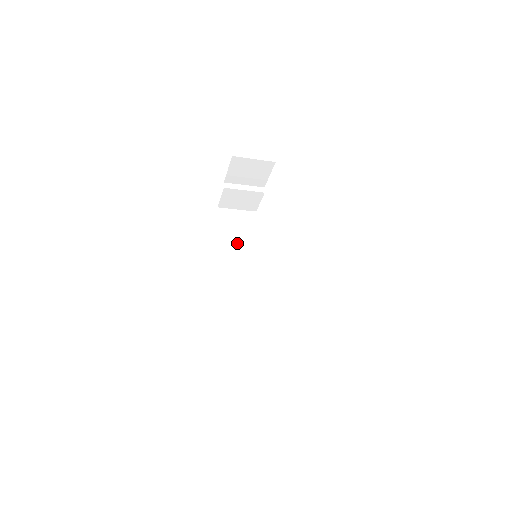
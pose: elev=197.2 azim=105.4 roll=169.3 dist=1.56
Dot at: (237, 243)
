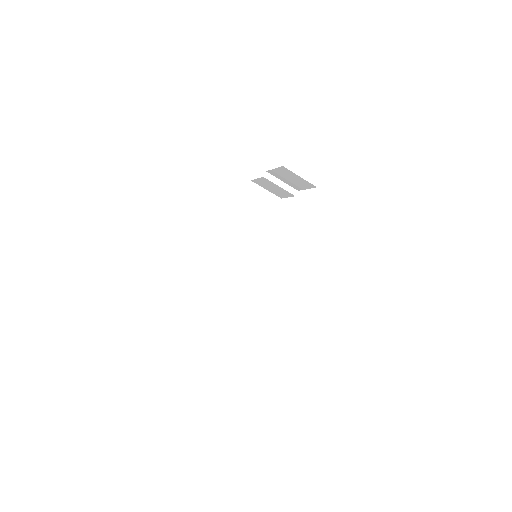
Dot at: (250, 223)
